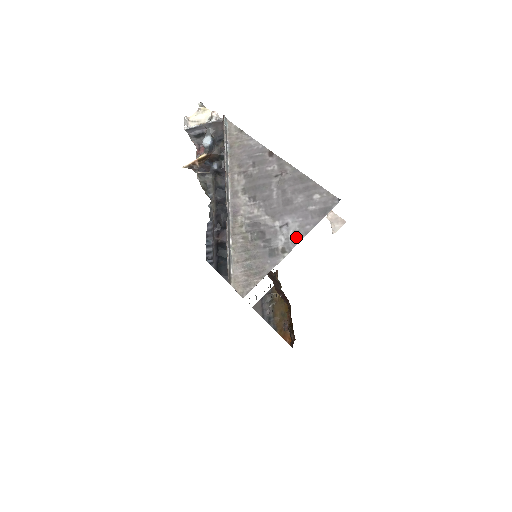
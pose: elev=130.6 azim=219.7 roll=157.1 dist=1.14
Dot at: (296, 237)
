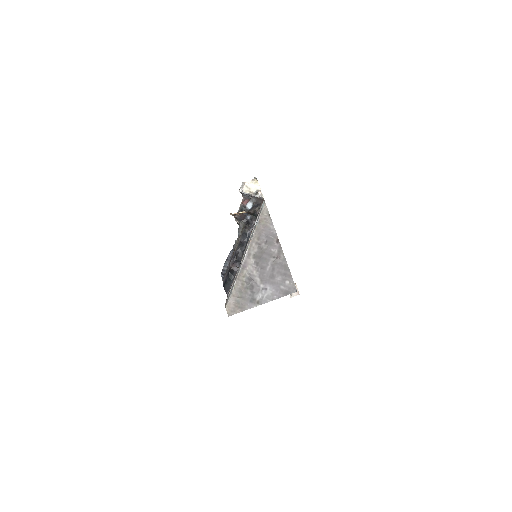
Dot at: (267, 299)
